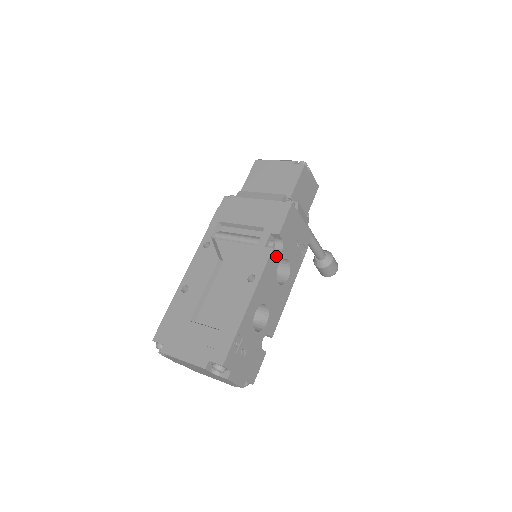
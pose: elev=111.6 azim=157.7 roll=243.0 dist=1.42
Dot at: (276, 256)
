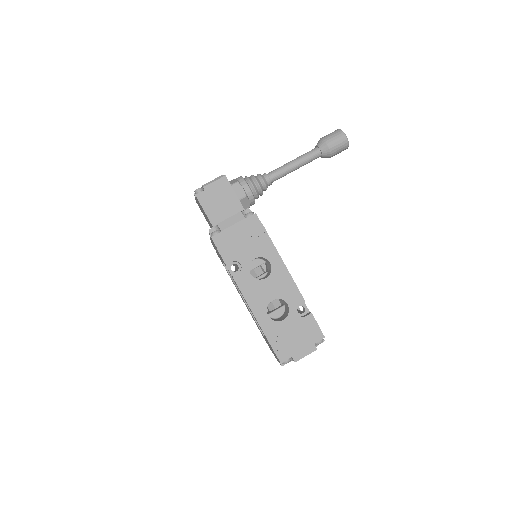
Dot at: (241, 274)
